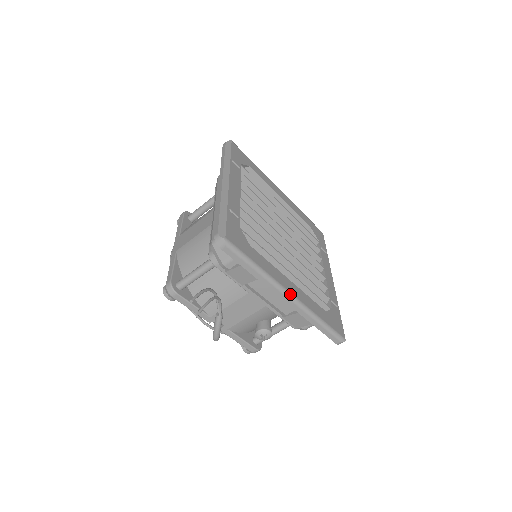
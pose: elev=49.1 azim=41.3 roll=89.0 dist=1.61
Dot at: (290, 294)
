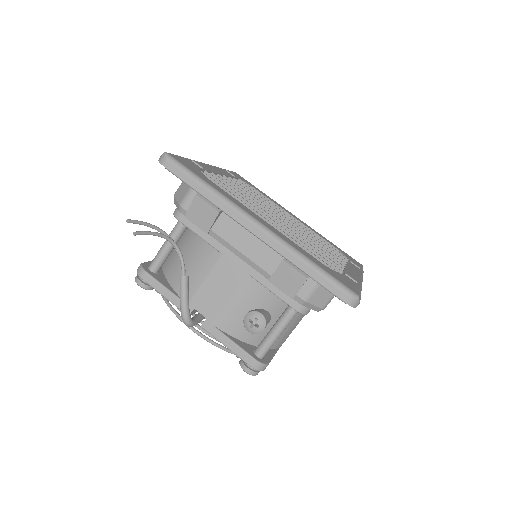
Dot at: (256, 220)
